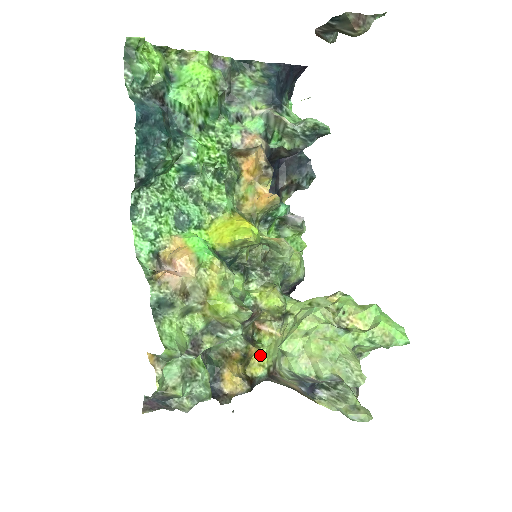
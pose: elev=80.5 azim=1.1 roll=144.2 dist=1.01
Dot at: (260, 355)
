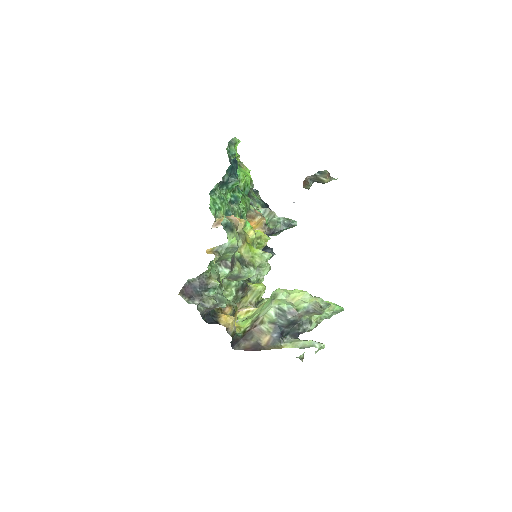
Dot at: (237, 324)
